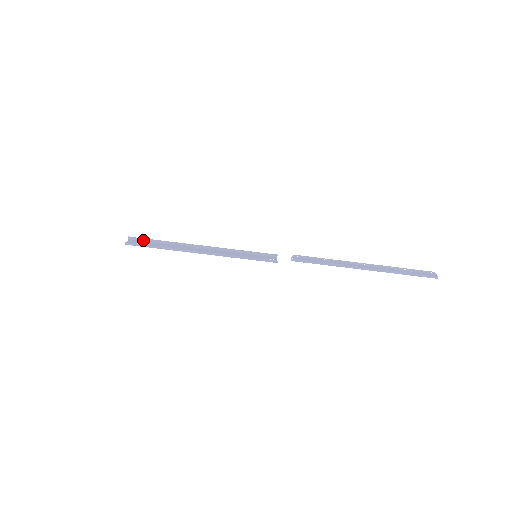
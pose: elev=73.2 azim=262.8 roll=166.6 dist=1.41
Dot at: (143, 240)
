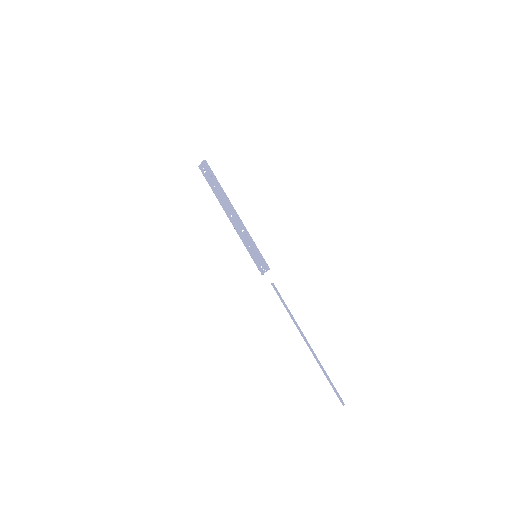
Dot at: (205, 176)
